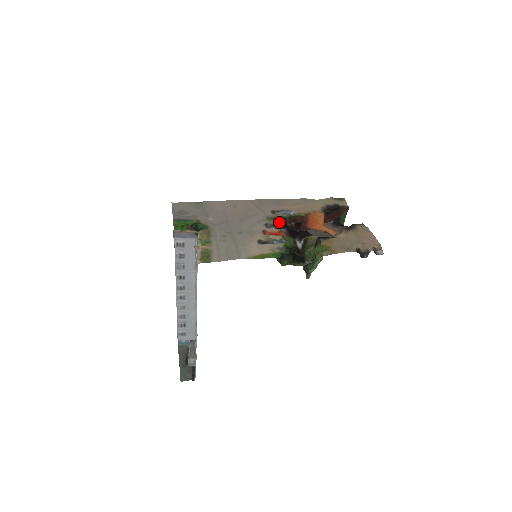
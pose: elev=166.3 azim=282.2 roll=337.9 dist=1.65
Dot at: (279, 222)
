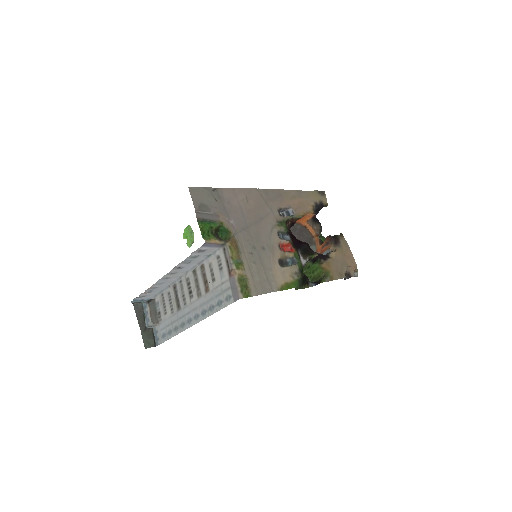
Dot at: (286, 228)
